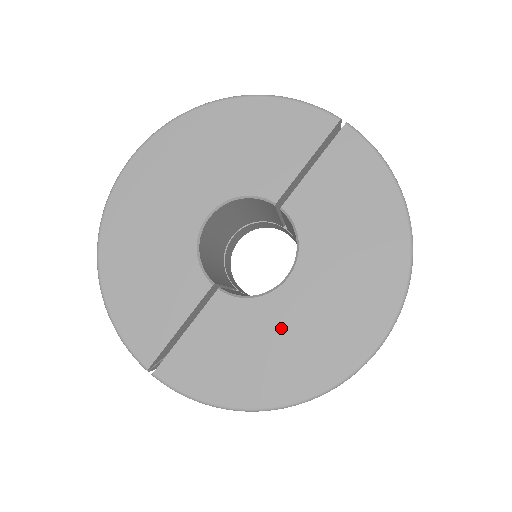
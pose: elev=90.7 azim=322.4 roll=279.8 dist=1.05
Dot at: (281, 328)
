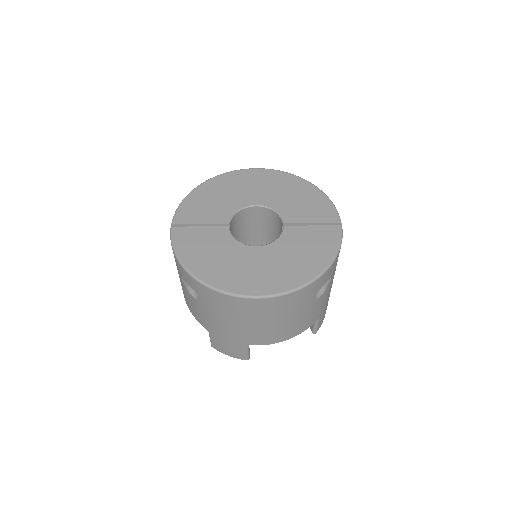
Dot at: (232, 257)
